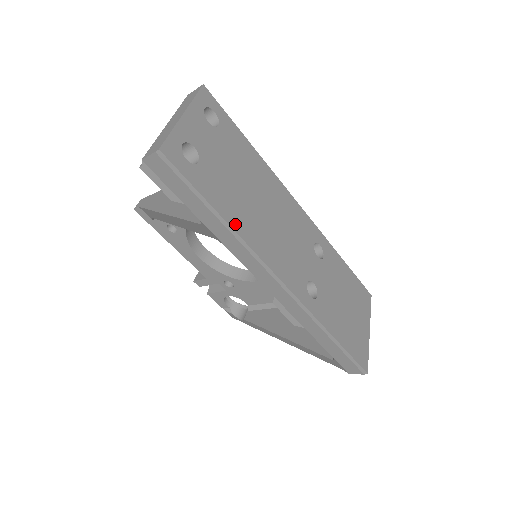
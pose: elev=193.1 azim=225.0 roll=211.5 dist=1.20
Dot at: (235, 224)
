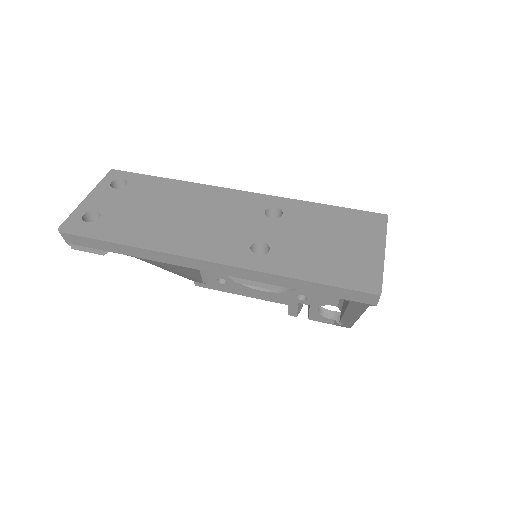
Dot at: (141, 240)
